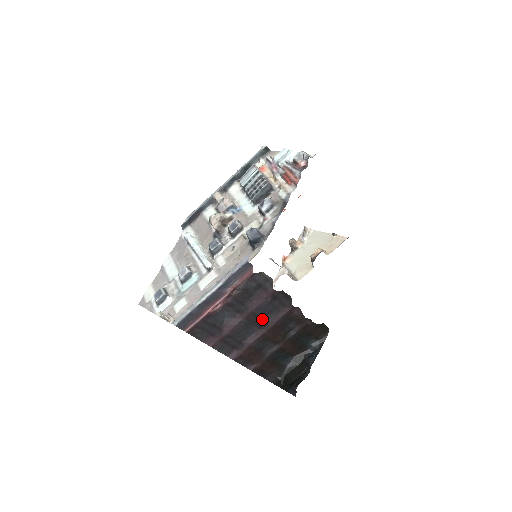
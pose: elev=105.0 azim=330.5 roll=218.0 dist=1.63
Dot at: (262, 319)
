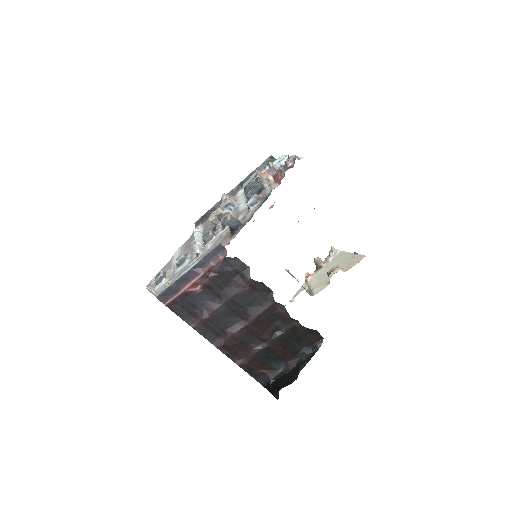
Dot at: (244, 309)
